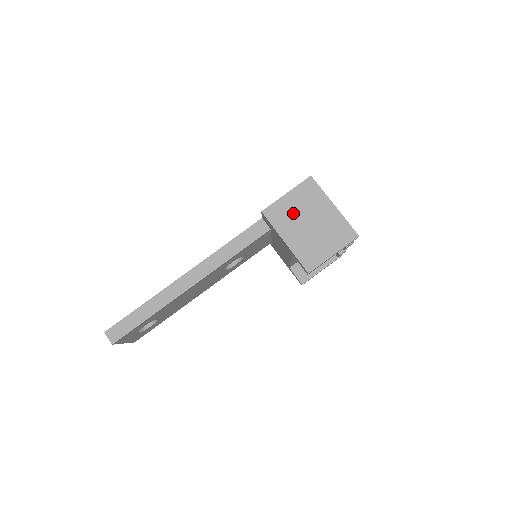
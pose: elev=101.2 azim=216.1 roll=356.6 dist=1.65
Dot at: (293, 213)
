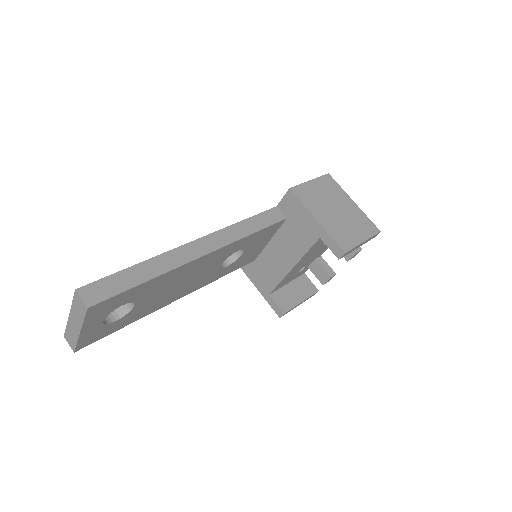
Dot at: (319, 198)
